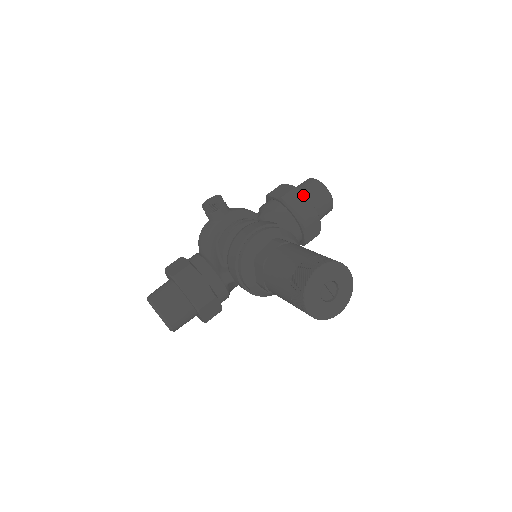
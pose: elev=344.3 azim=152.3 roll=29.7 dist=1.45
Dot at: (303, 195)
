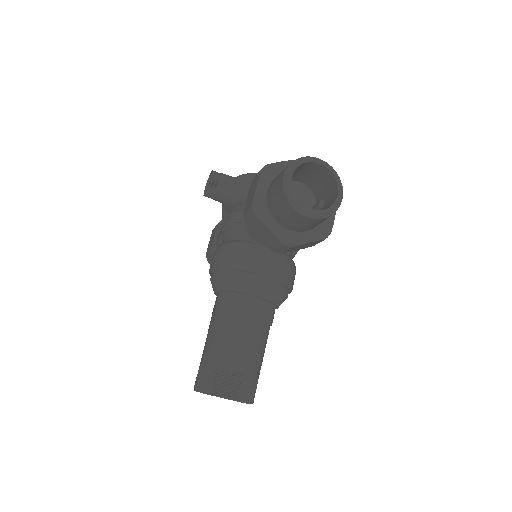
Dot at: (260, 221)
